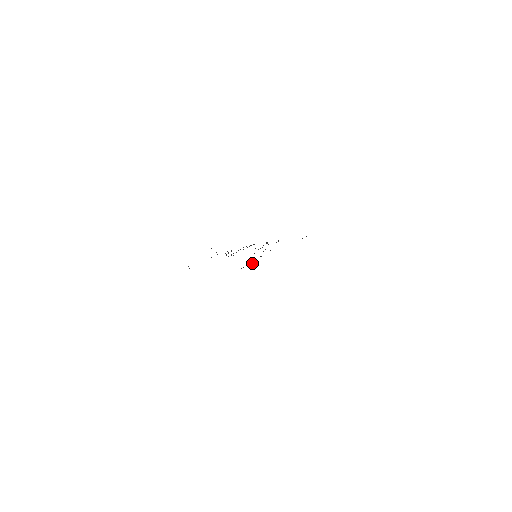
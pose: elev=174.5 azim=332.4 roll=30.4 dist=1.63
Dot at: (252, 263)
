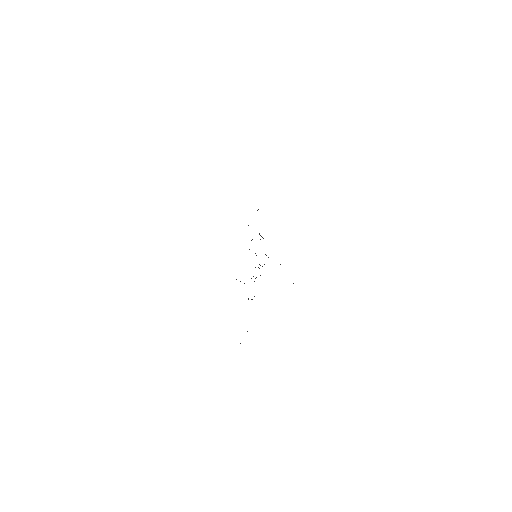
Dot at: occluded
